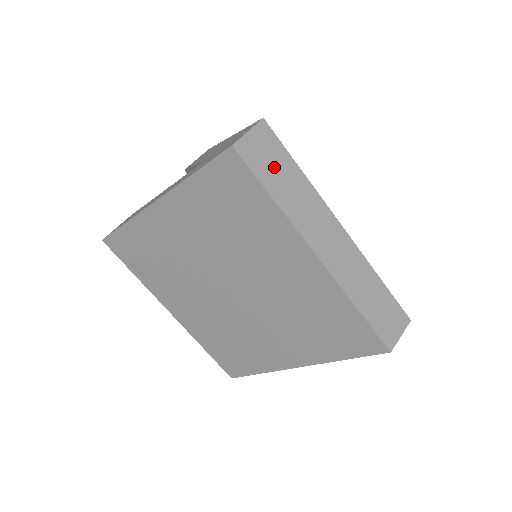
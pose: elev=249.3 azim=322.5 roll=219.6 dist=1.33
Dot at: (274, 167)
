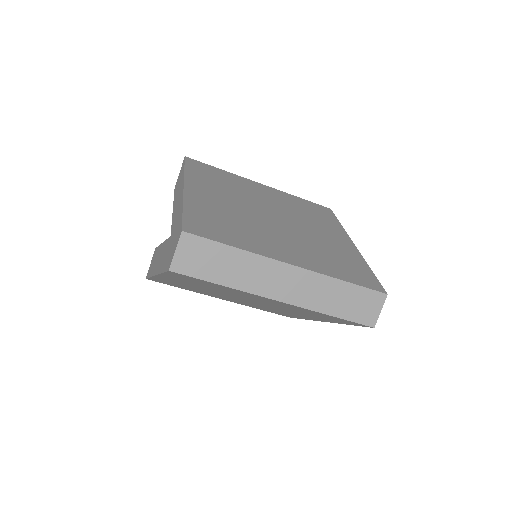
Dot at: (210, 262)
